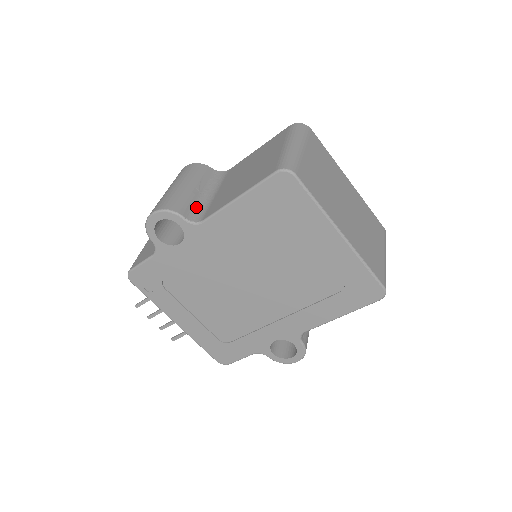
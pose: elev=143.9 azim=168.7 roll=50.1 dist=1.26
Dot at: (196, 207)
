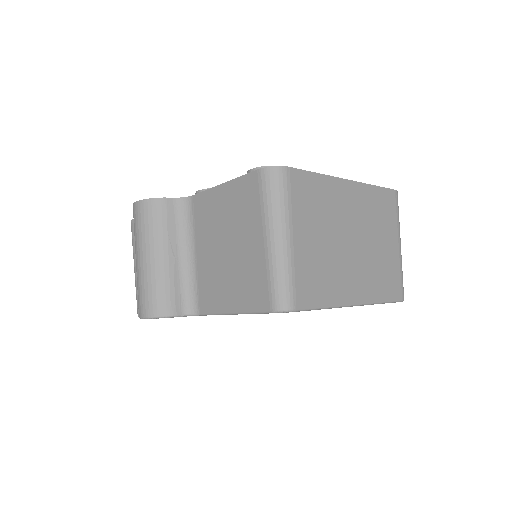
Dot at: (183, 288)
